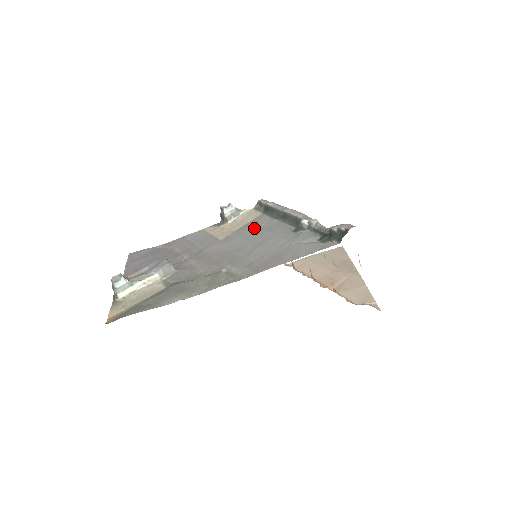
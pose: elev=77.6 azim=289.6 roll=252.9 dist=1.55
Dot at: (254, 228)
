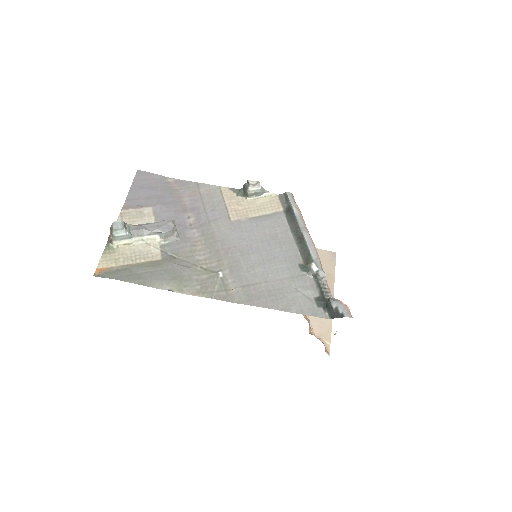
Dot at: (268, 230)
